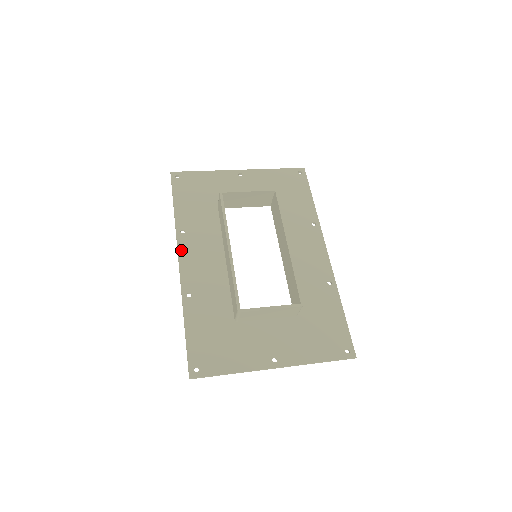
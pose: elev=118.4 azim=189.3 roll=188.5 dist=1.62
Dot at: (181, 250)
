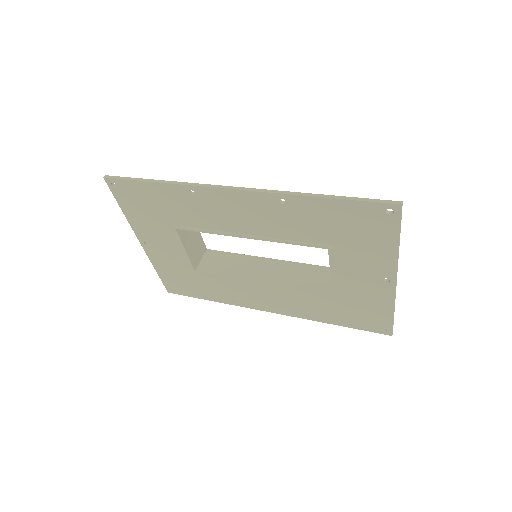
Dot at: (218, 189)
